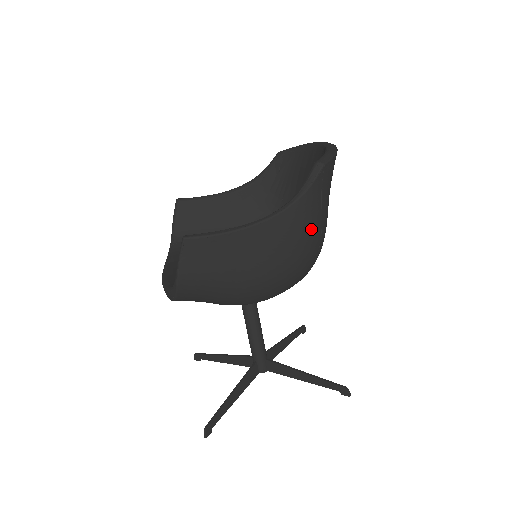
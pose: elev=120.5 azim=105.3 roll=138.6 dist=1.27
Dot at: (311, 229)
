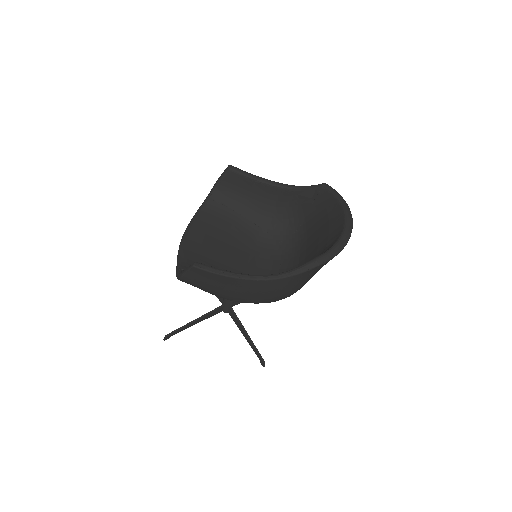
Dot at: (287, 291)
